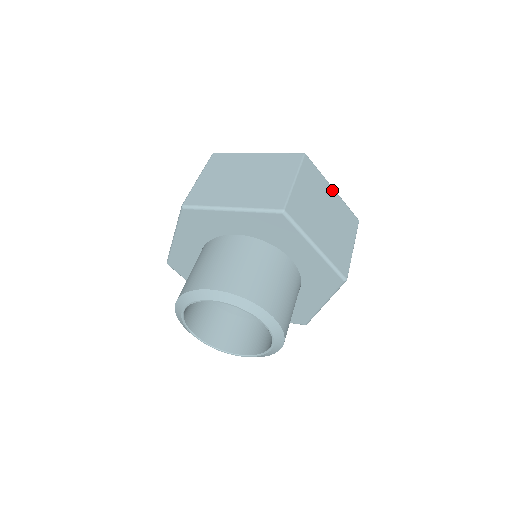
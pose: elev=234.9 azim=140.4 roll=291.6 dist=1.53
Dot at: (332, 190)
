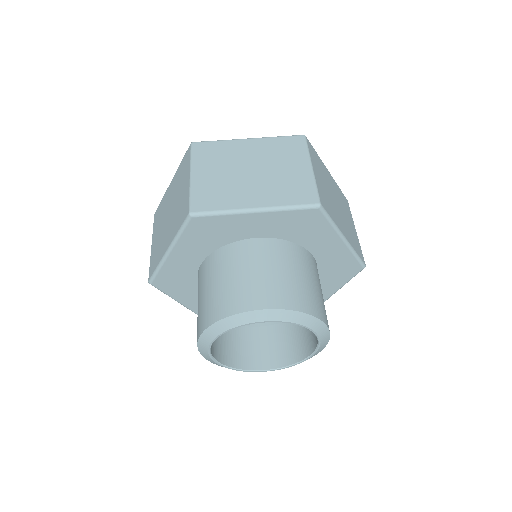
Dot at: (247, 142)
